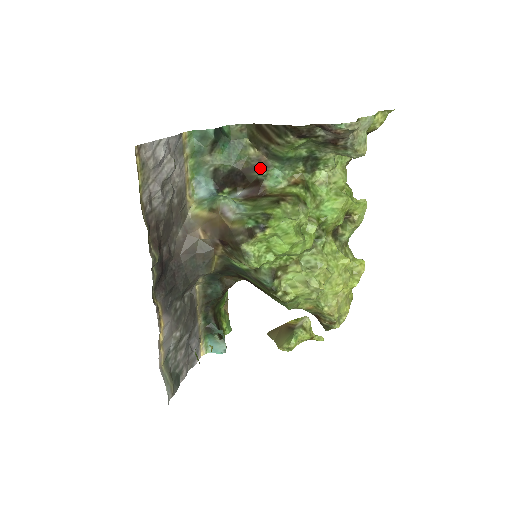
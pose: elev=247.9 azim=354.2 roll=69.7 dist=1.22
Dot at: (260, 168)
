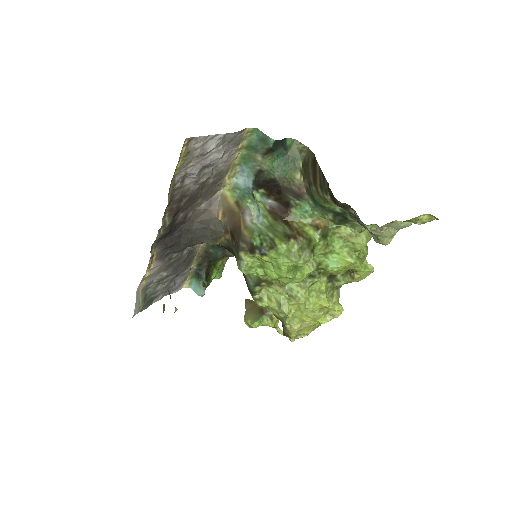
Dot at: (296, 195)
